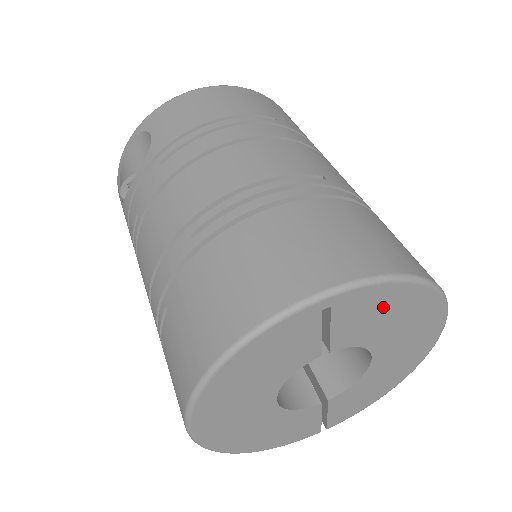
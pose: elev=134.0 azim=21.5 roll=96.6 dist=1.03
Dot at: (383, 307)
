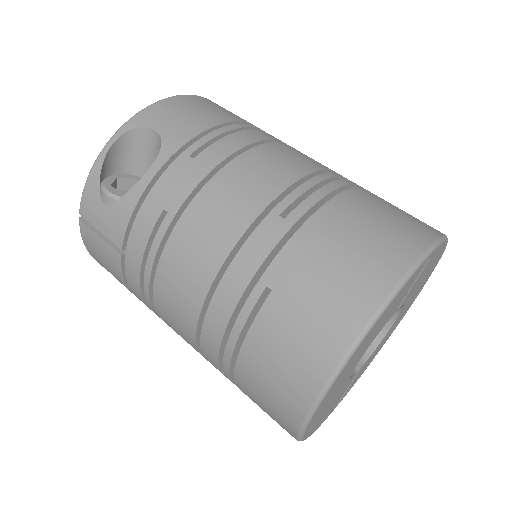
Dot at: (431, 265)
